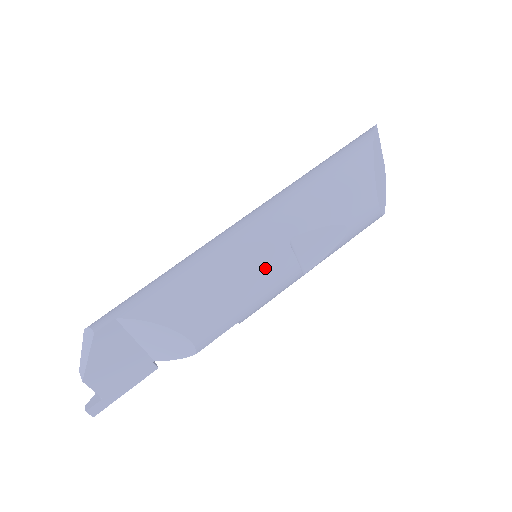
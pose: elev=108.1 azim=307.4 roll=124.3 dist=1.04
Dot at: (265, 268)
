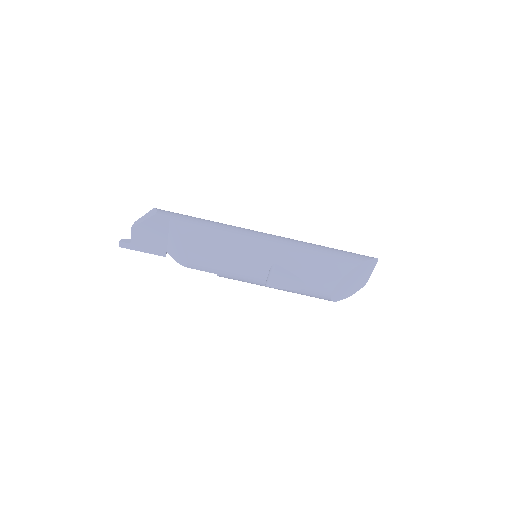
Dot at: (250, 264)
